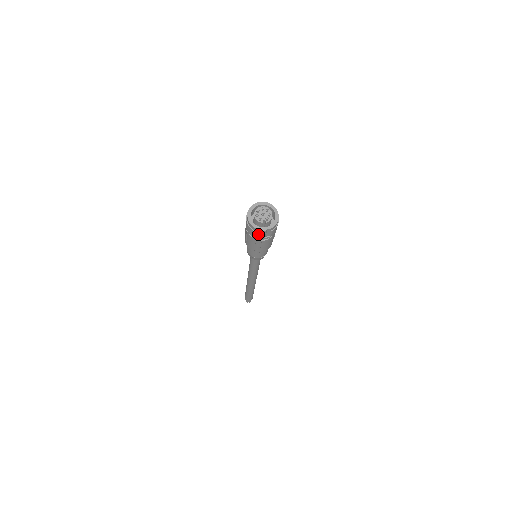
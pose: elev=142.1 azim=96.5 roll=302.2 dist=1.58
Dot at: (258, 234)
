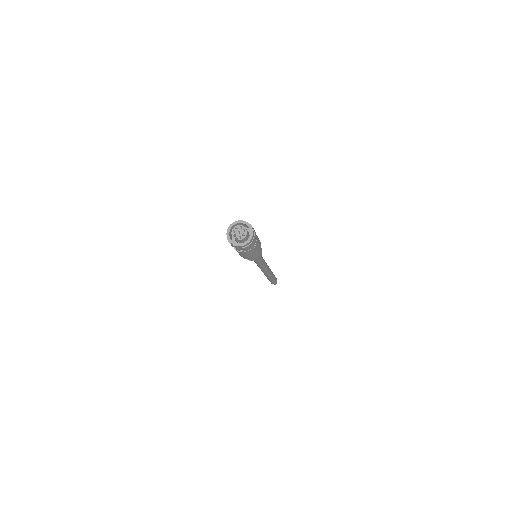
Dot at: occluded
